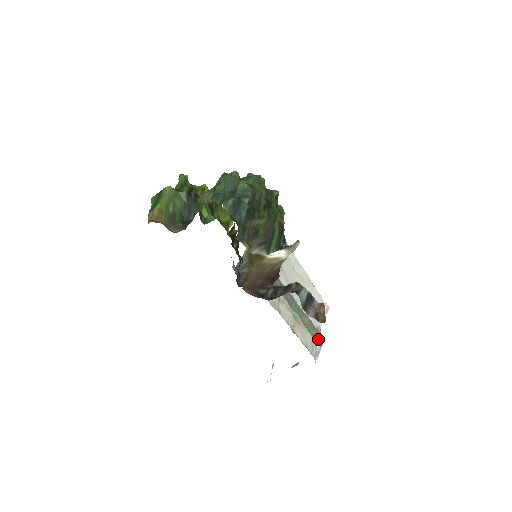
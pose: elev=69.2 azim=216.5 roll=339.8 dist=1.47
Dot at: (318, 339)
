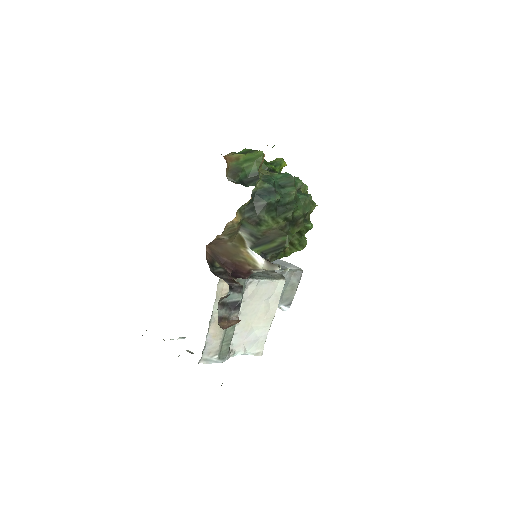
Dot at: (222, 354)
